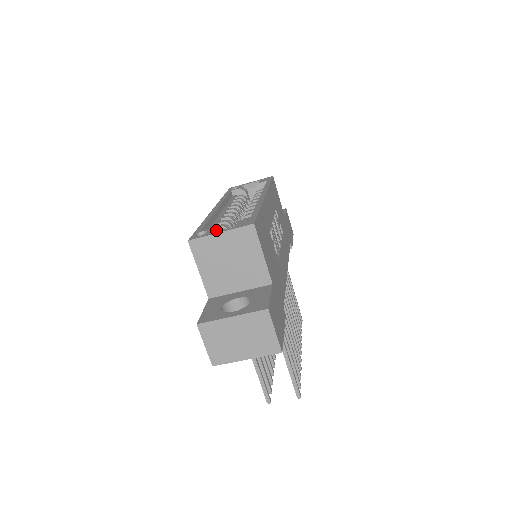
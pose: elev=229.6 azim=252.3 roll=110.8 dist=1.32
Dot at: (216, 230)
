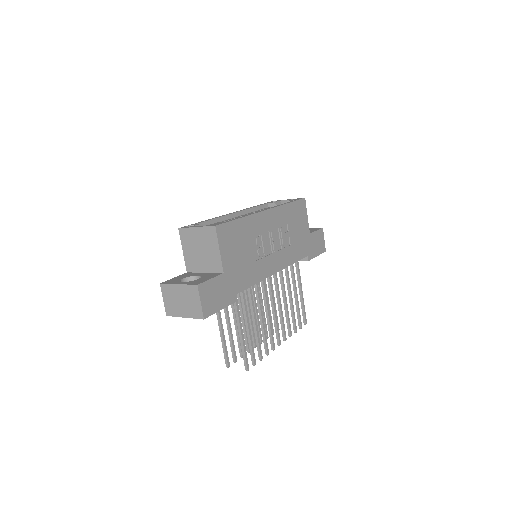
Dot at: occluded
